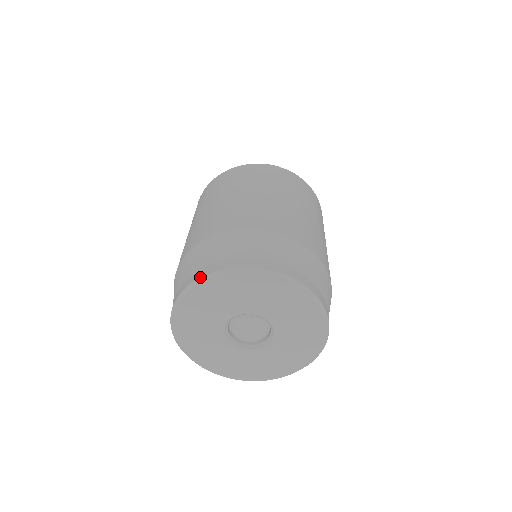
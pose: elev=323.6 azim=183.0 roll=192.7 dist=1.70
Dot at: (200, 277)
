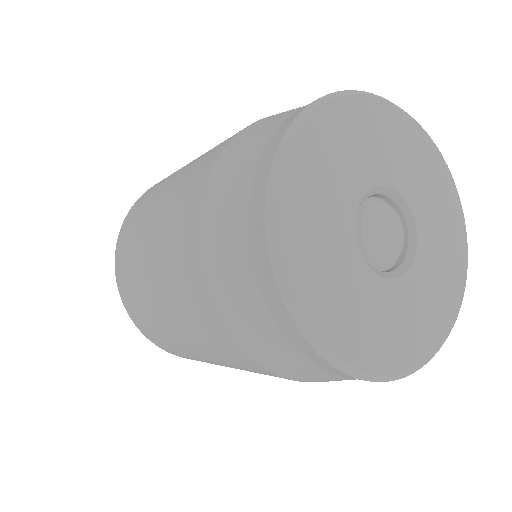
Dot at: (264, 210)
